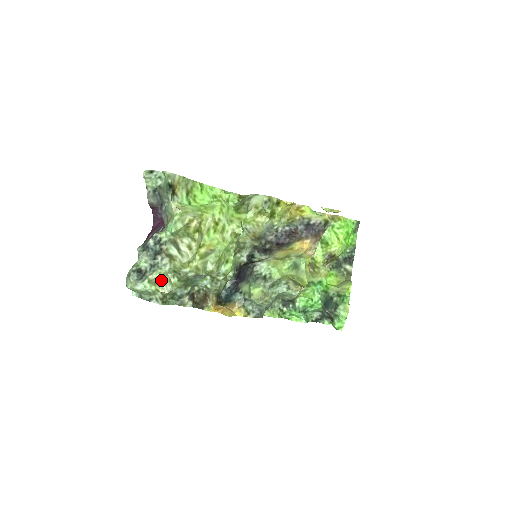
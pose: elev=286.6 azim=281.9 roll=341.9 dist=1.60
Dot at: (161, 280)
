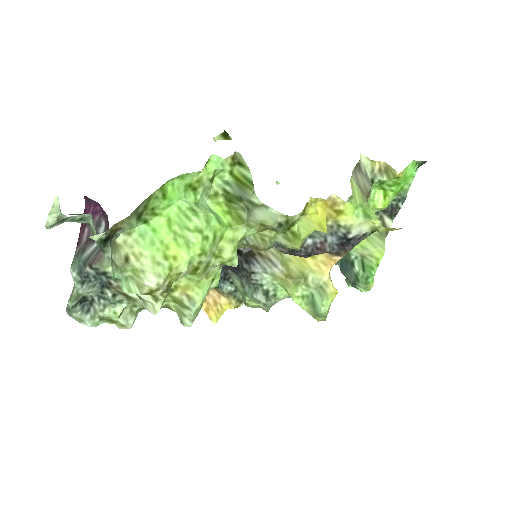
Dot at: (118, 319)
